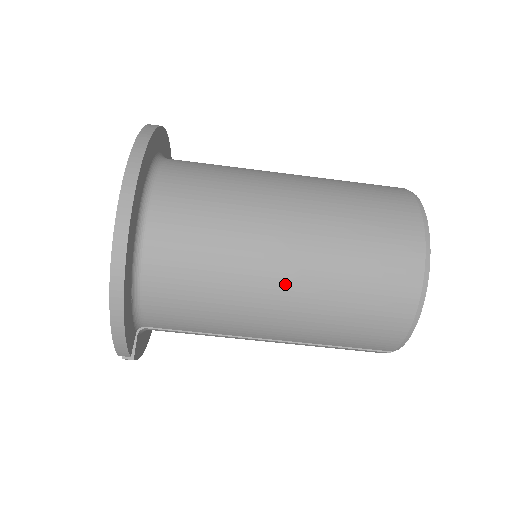
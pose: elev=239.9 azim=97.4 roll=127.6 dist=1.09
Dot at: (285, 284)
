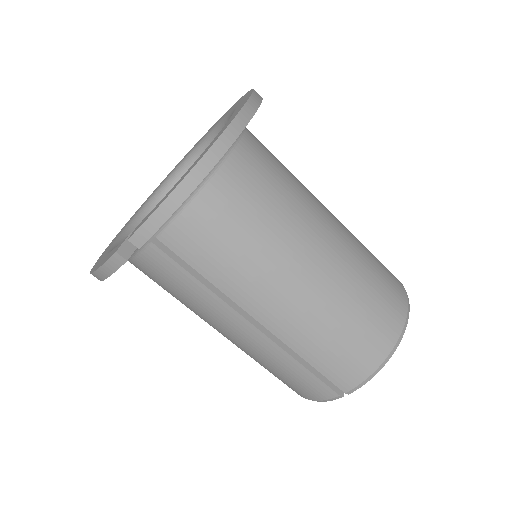
Dot at: (316, 264)
